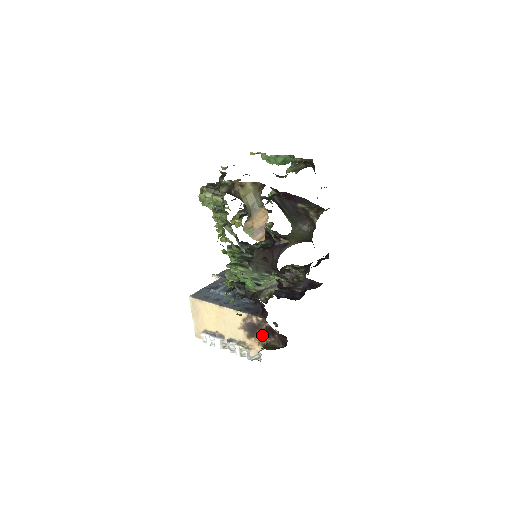
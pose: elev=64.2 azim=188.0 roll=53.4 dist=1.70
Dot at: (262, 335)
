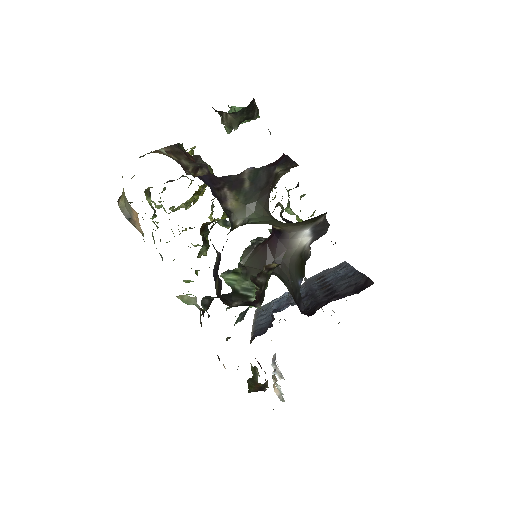
Dot at: occluded
